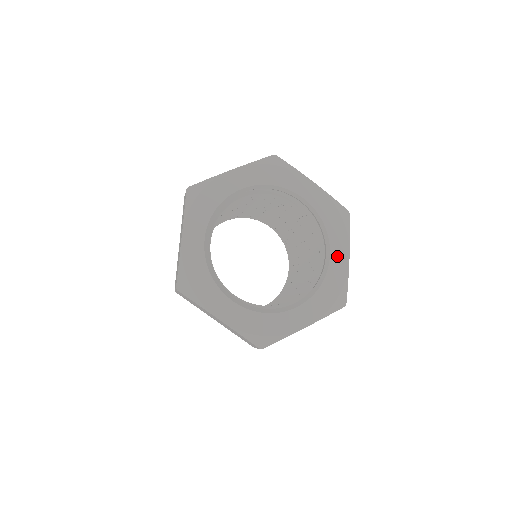
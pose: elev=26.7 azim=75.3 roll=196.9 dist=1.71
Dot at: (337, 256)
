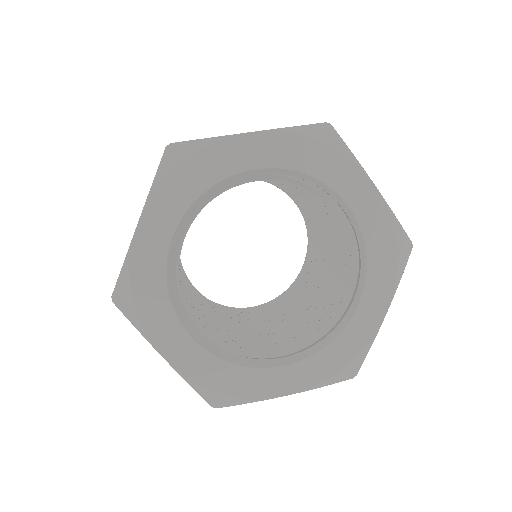
Dot at: (369, 308)
